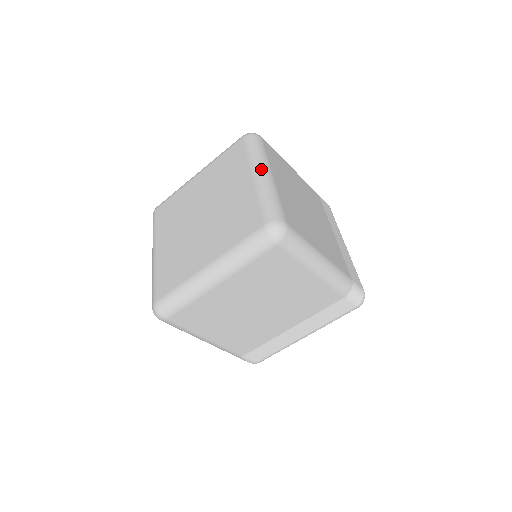
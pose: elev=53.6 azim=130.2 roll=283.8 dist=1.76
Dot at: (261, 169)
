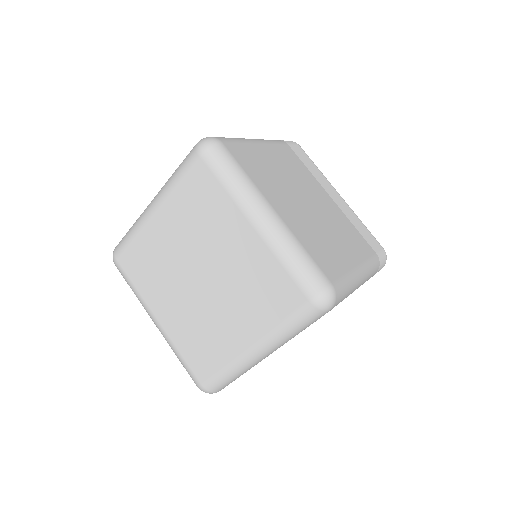
Dot at: (258, 210)
